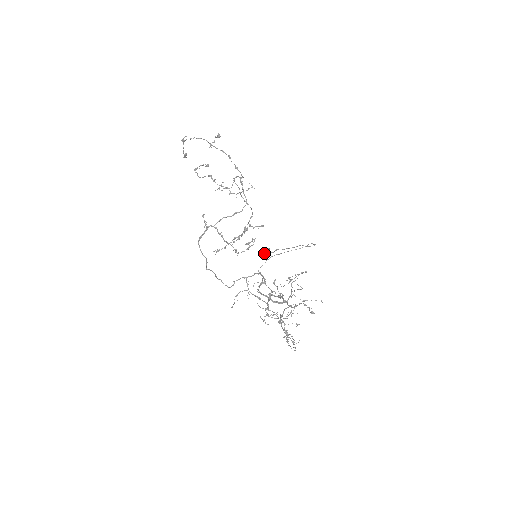
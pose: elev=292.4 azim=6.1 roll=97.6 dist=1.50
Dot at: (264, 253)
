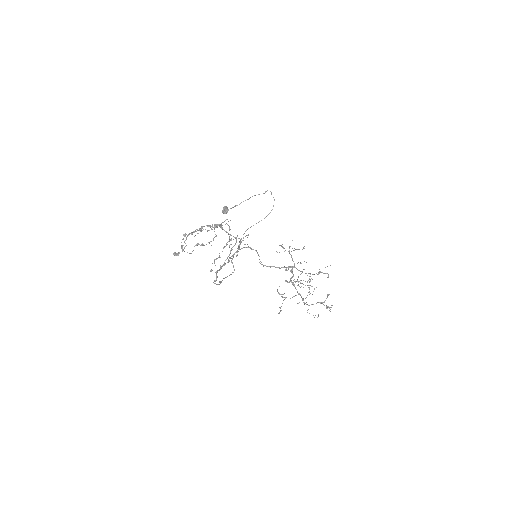
Dot at: (225, 213)
